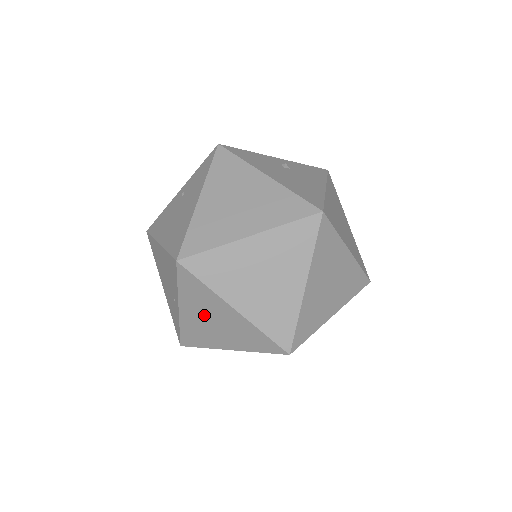
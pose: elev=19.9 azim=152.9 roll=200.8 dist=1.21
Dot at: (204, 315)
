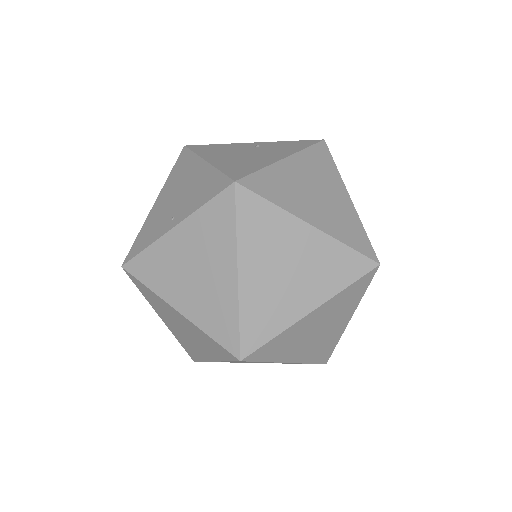
Dot at: (194, 255)
